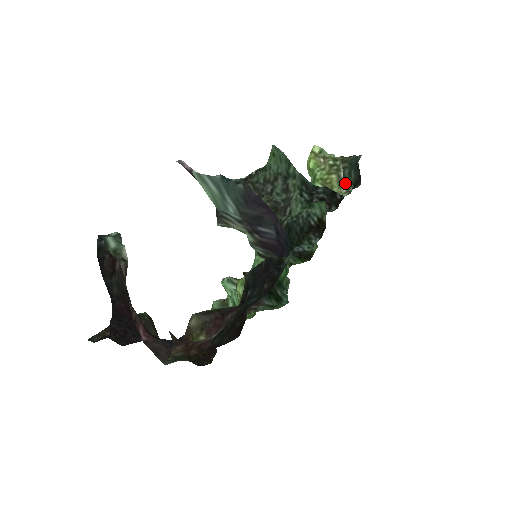
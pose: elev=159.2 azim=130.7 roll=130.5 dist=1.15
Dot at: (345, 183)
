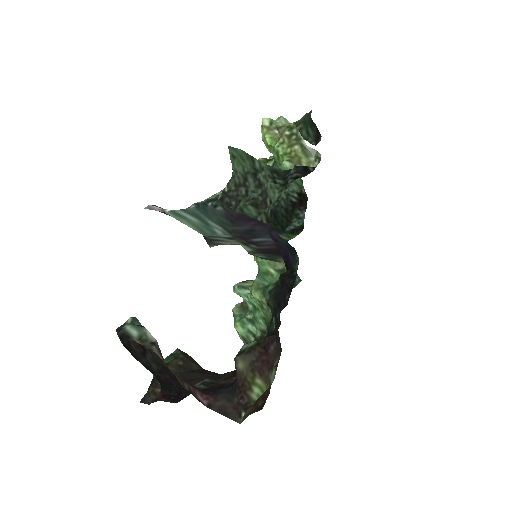
Dot at: (311, 151)
